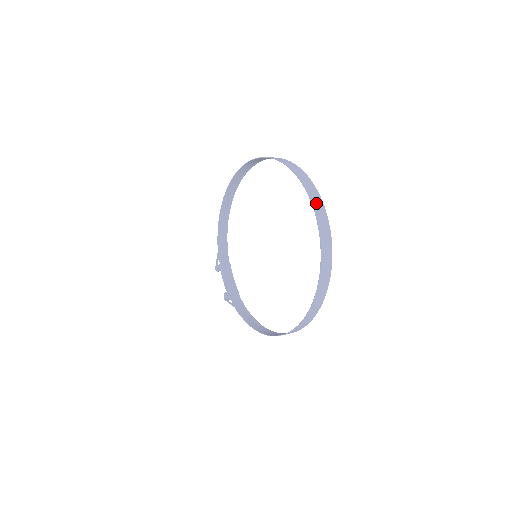
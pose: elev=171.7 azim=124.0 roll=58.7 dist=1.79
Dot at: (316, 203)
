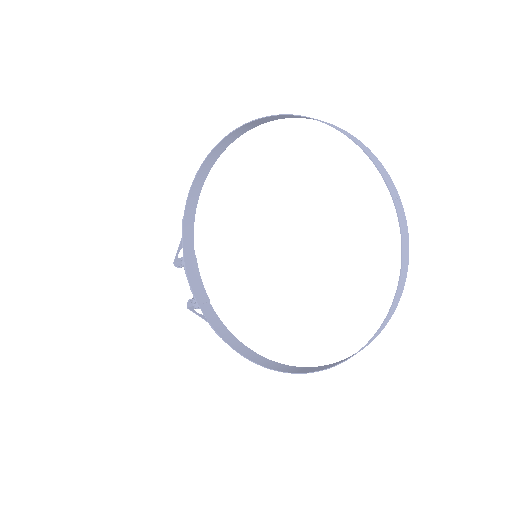
Dot at: (396, 200)
